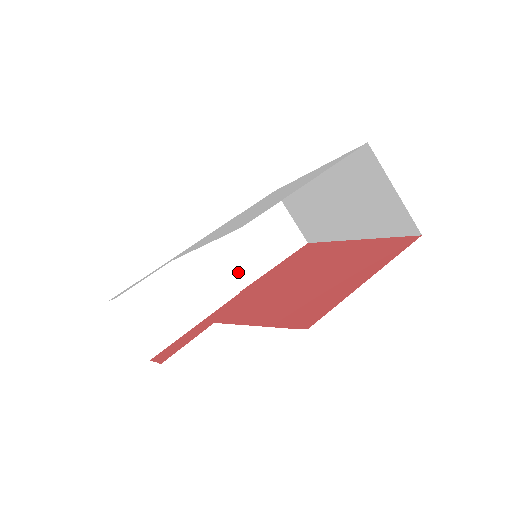
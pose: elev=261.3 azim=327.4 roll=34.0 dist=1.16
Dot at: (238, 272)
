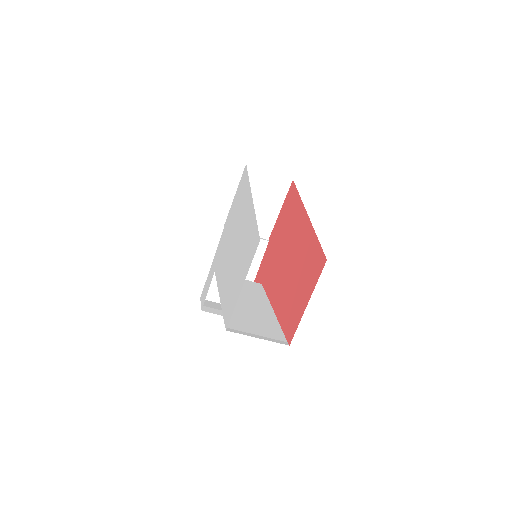
Dot at: (259, 230)
